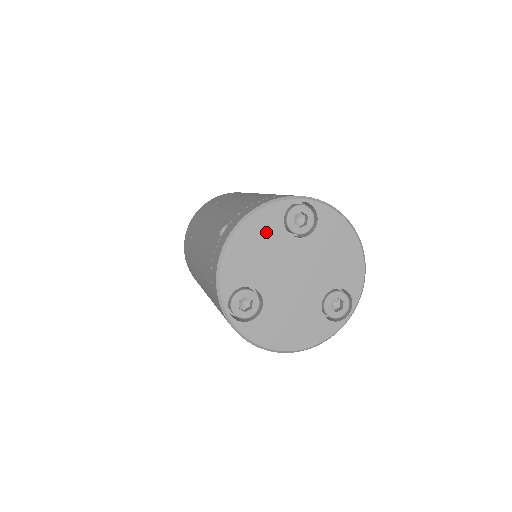
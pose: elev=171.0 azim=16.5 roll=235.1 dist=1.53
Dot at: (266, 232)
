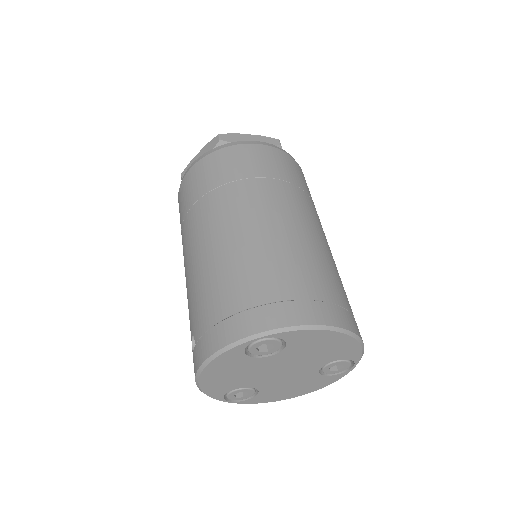
Dot at: (232, 365)
